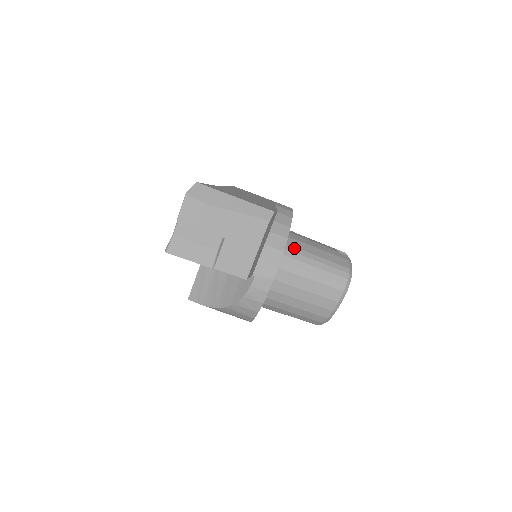
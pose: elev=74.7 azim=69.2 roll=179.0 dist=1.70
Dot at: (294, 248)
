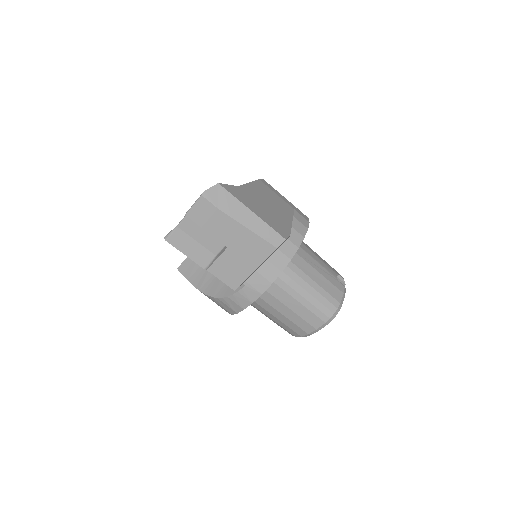
Dot at: (295, 266)
